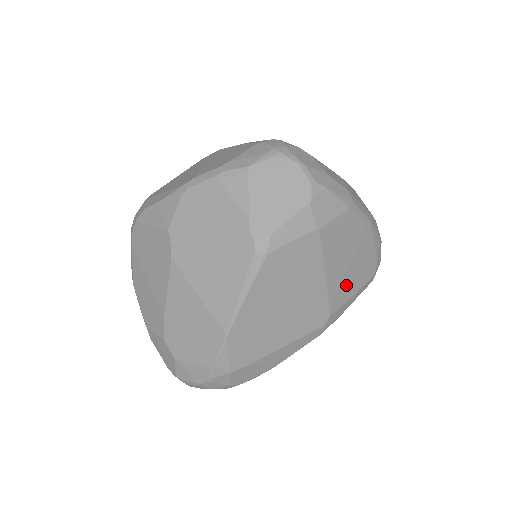
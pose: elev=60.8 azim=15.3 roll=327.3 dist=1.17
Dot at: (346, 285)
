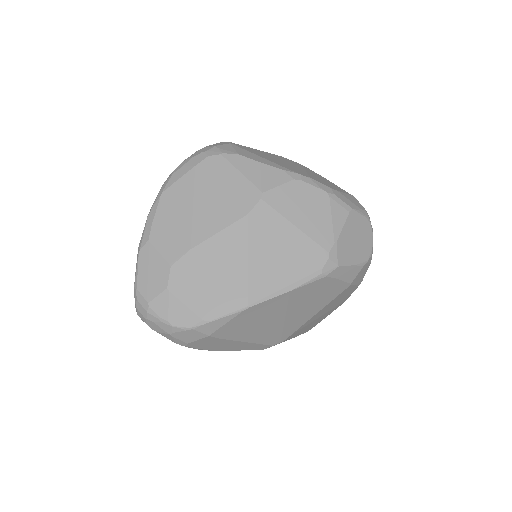
Dot at: (304, 328)
